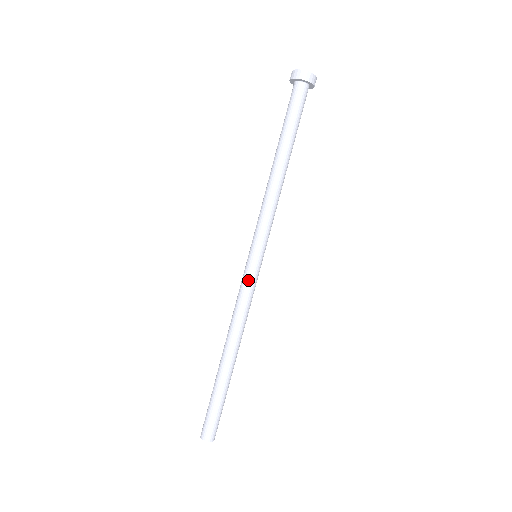
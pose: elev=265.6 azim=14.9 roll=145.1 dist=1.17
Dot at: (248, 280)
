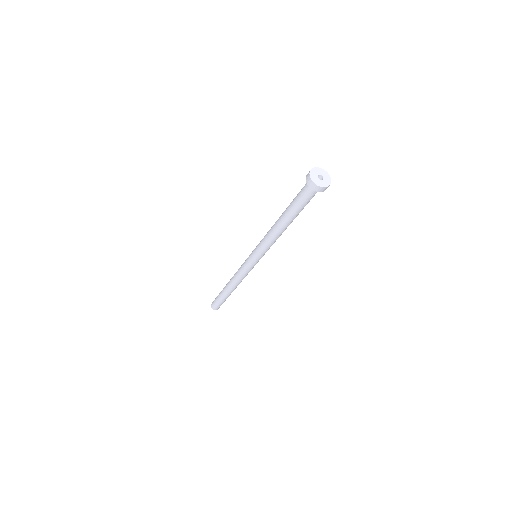
Dot at: (252, 268)
